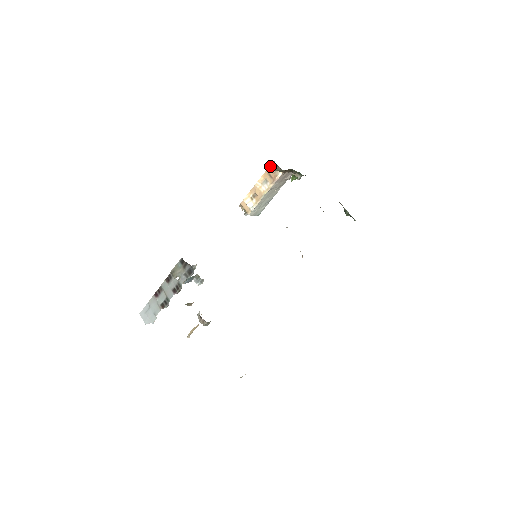
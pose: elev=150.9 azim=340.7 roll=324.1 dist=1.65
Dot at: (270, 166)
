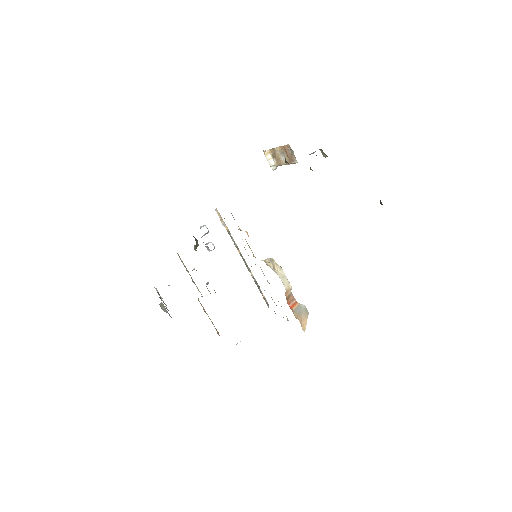
Dot at: (286, 145)
